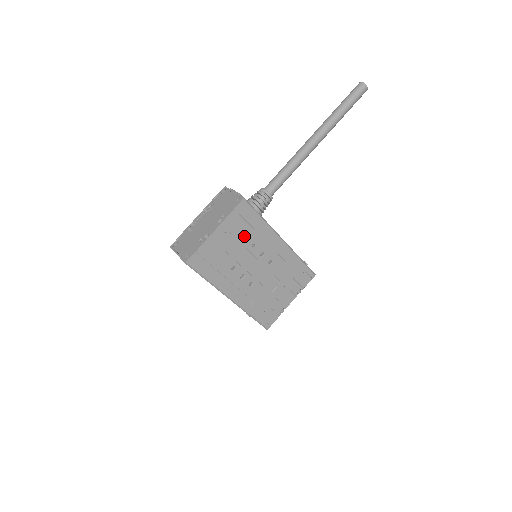
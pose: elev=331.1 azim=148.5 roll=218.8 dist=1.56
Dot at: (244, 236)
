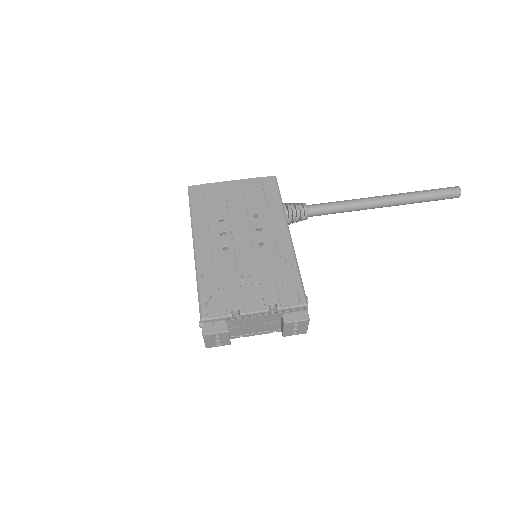
Dot at: (253, 202)
